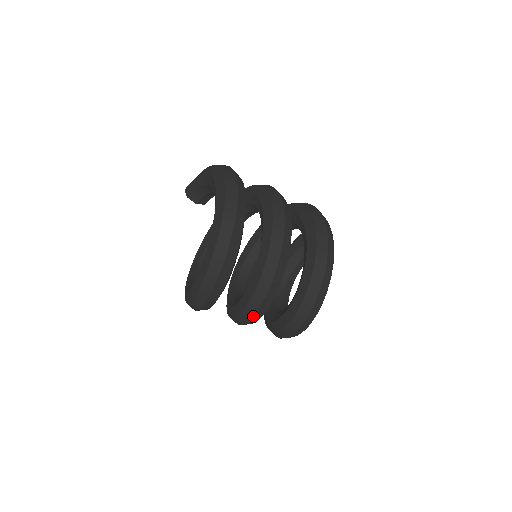
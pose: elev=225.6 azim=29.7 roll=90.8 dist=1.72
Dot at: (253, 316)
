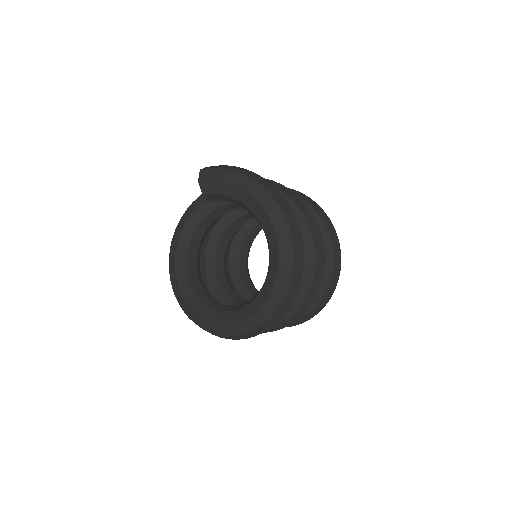
Dot at: occluded
